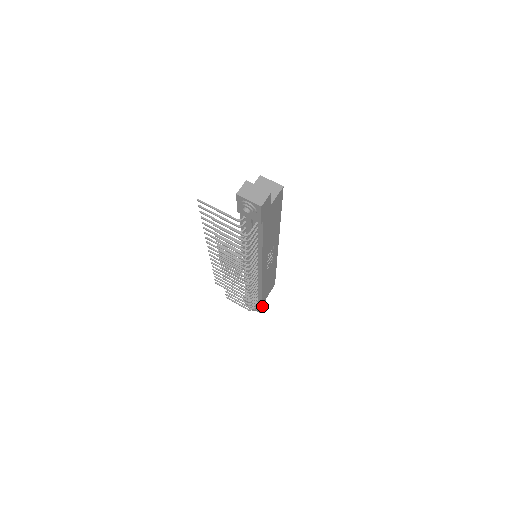
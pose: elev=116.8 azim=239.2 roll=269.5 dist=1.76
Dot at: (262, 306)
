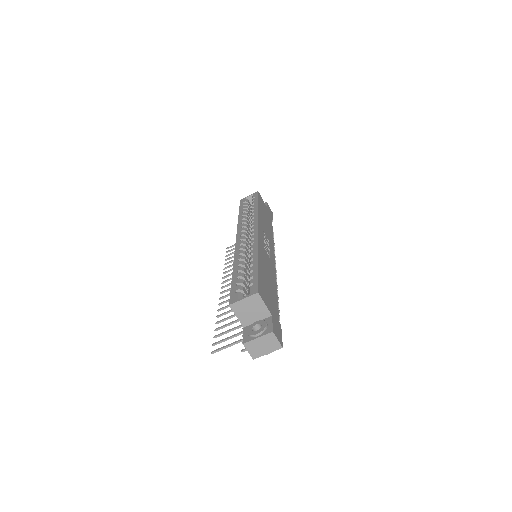
Dot at: (270, 212)
